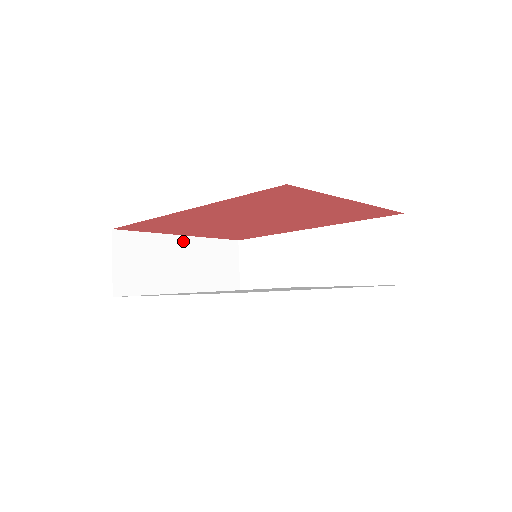
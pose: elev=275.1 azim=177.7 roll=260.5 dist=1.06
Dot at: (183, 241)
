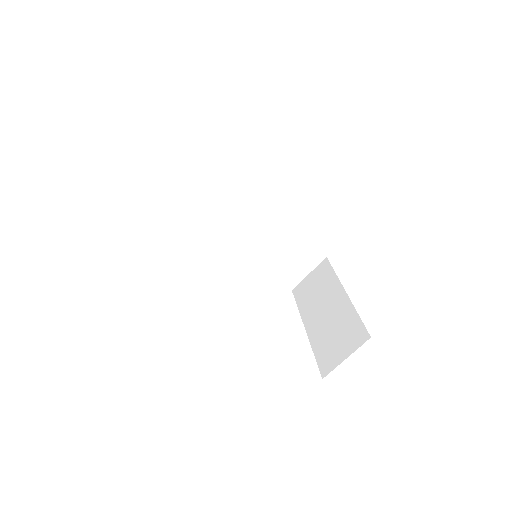
Dot at: occluded
